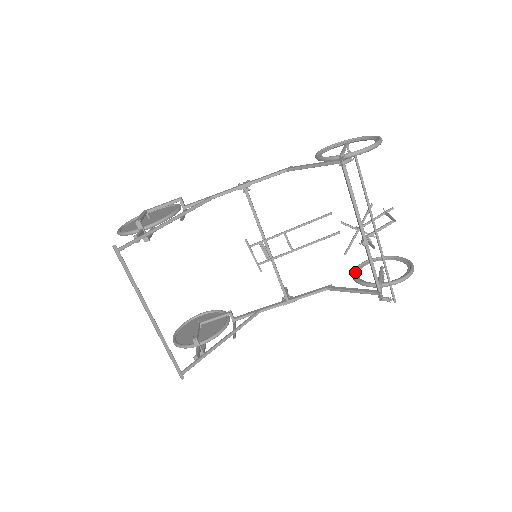
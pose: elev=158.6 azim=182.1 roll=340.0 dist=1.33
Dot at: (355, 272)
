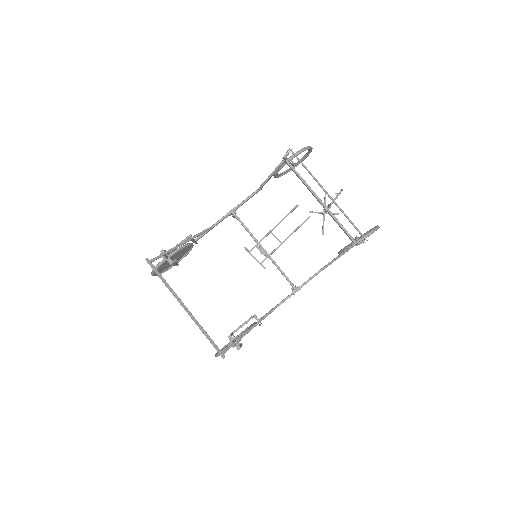
Dot at: occluded
